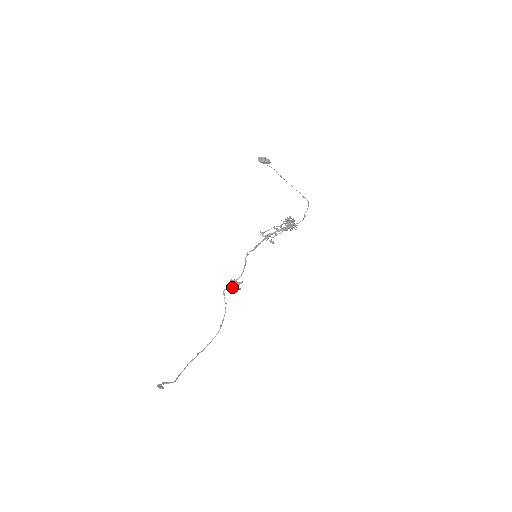
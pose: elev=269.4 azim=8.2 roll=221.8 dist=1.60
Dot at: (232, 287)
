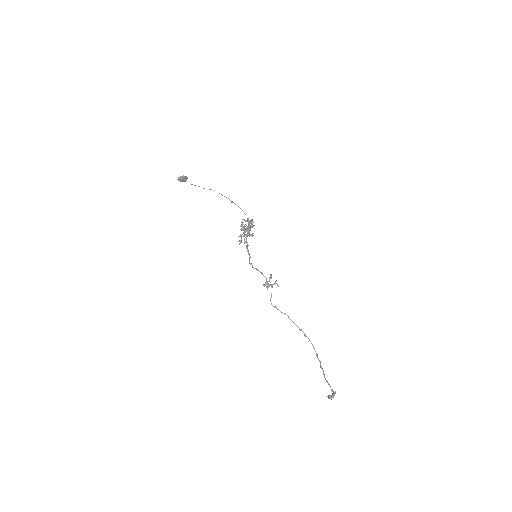
Dot at: occluded
